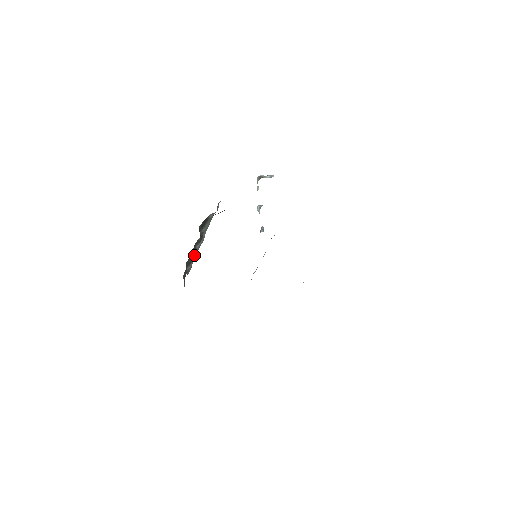
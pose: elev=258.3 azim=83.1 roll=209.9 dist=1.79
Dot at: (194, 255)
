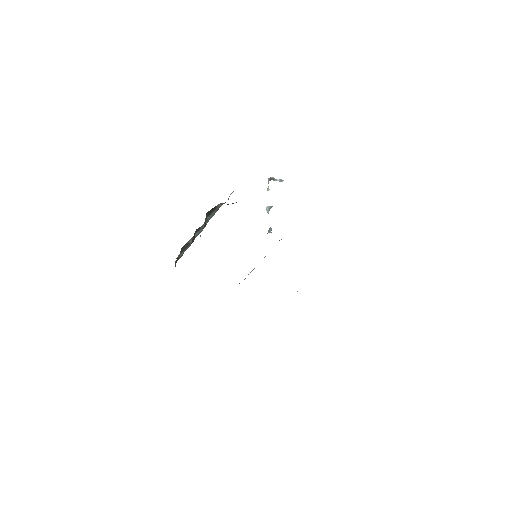
Dot at: (192, 242)
